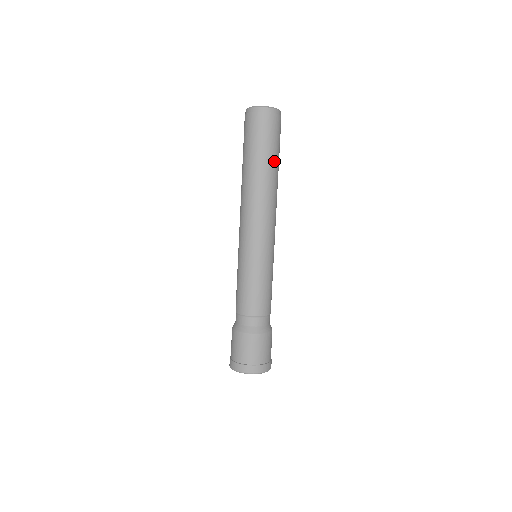
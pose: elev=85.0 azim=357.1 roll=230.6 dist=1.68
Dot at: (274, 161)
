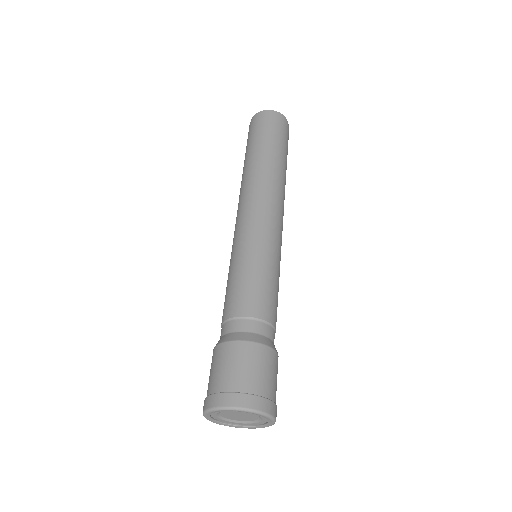
Dot at: (274, 150)
